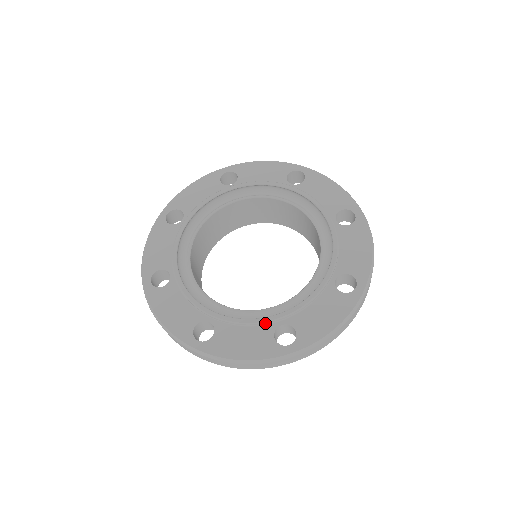
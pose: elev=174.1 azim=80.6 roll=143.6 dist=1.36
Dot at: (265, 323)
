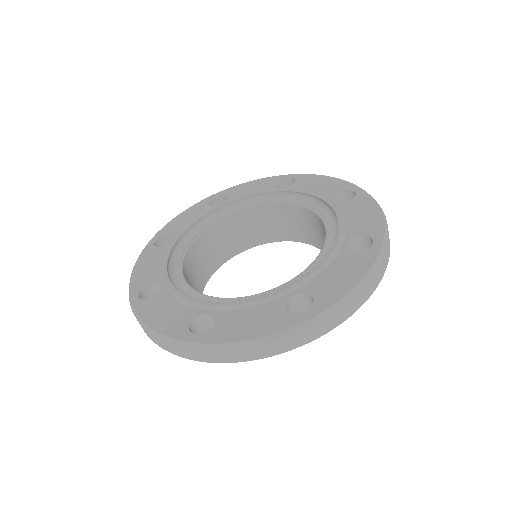
Dot at: (274, 297)
